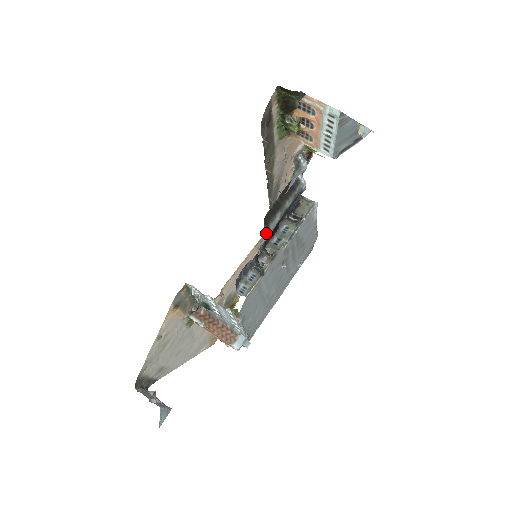
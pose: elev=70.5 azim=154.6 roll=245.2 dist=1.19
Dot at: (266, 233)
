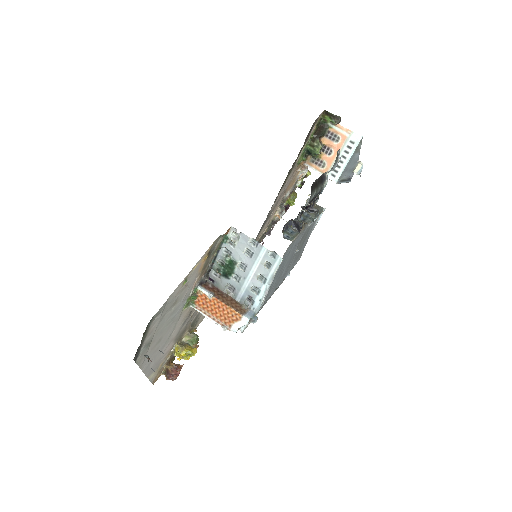
Dot at: (310, 198)
